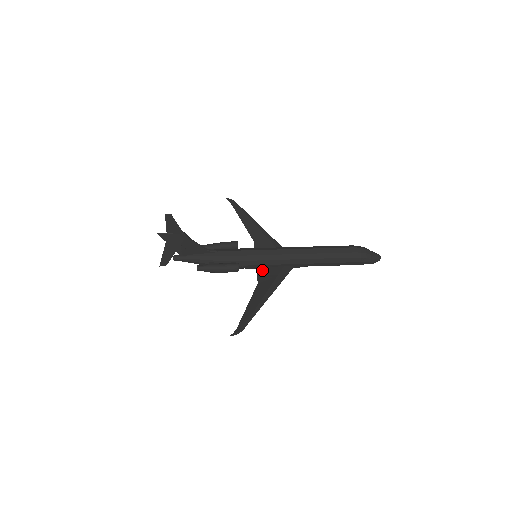
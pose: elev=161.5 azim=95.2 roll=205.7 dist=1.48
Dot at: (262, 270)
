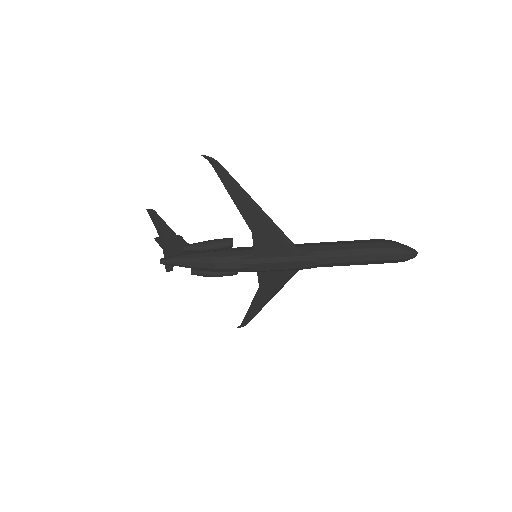
Dot at: (261, 251)
